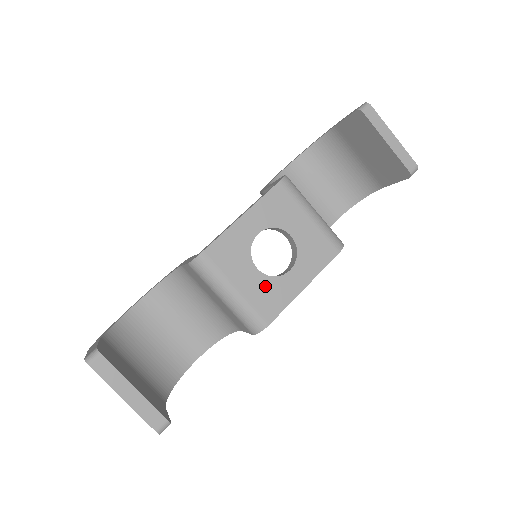
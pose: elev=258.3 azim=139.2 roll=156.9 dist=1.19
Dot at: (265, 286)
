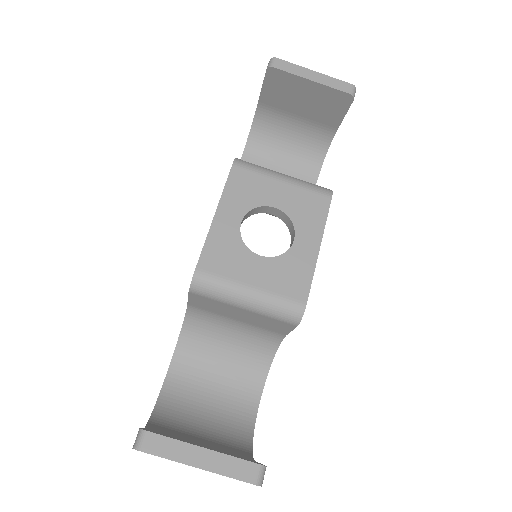
Dot at: (279, 268)
